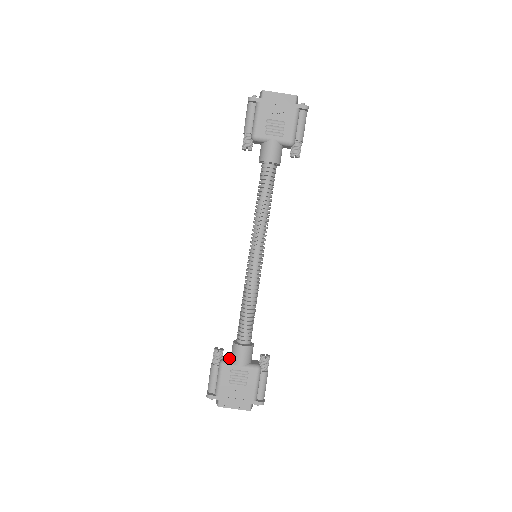
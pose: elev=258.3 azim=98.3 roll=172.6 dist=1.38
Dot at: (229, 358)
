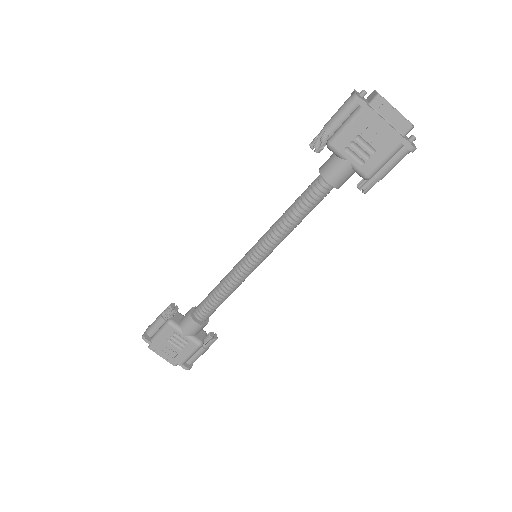
Dot at: (180, 319)
